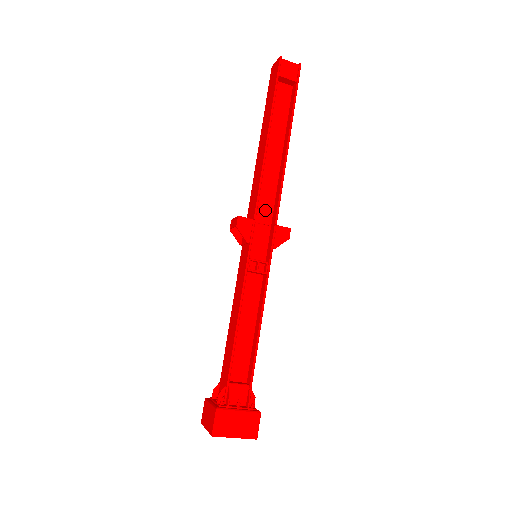
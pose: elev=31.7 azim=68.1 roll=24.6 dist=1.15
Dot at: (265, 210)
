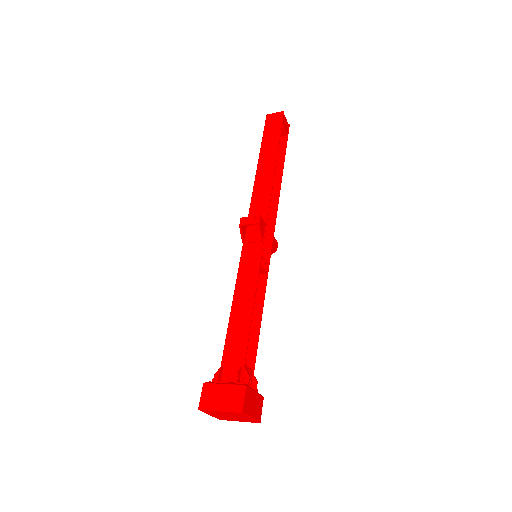
Dot at: occluded
